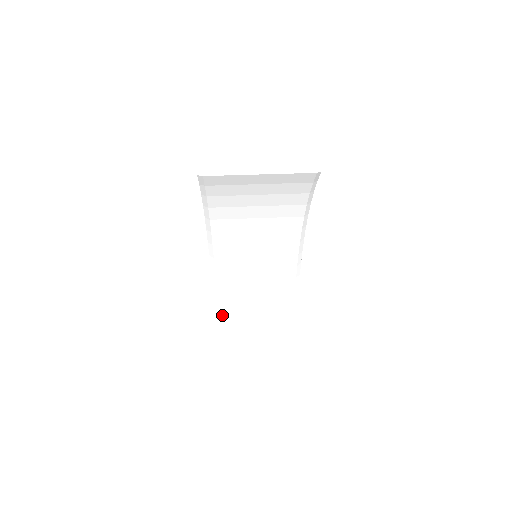
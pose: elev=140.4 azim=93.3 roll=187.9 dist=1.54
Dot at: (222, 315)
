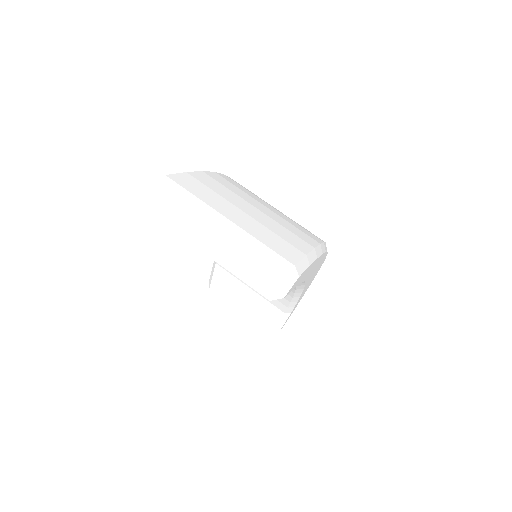
Dot at: (219, 265)
